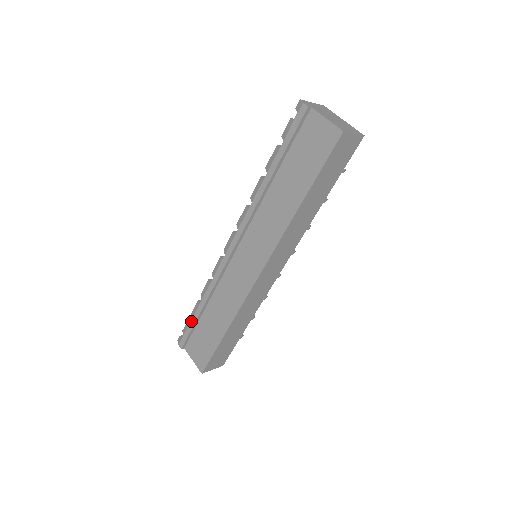
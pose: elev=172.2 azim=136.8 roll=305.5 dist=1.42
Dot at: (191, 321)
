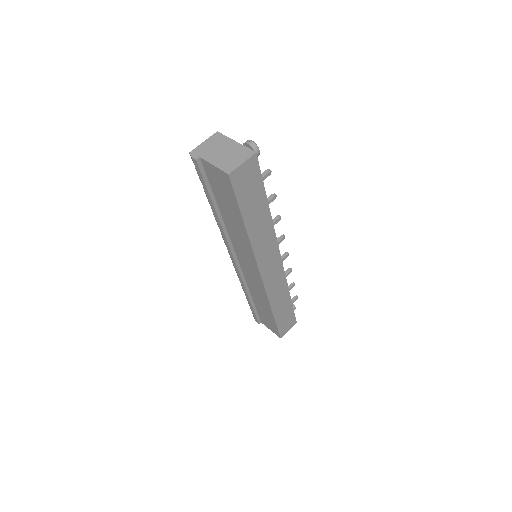
Dot at: (250, 307)
